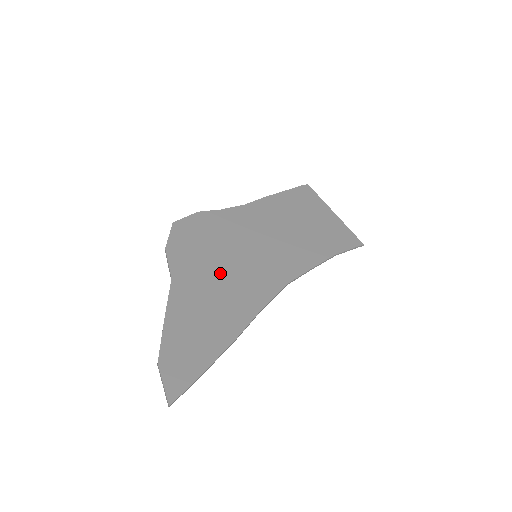
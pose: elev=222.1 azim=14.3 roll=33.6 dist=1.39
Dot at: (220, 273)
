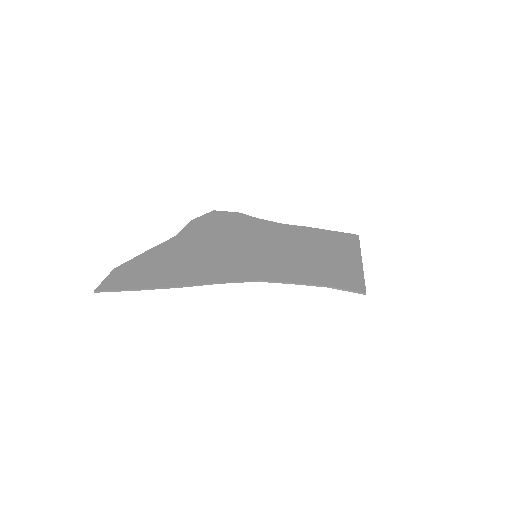
Dot at: (213, 249)
